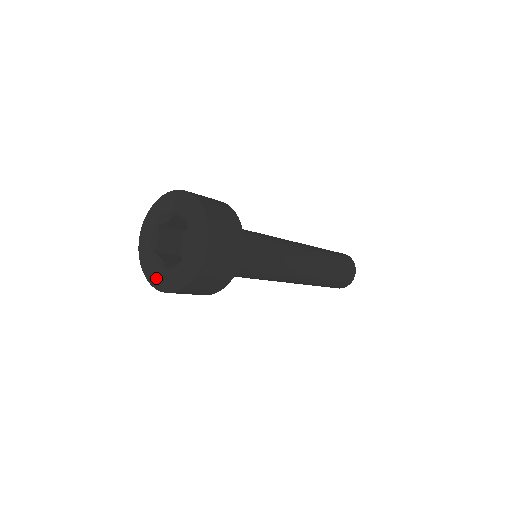
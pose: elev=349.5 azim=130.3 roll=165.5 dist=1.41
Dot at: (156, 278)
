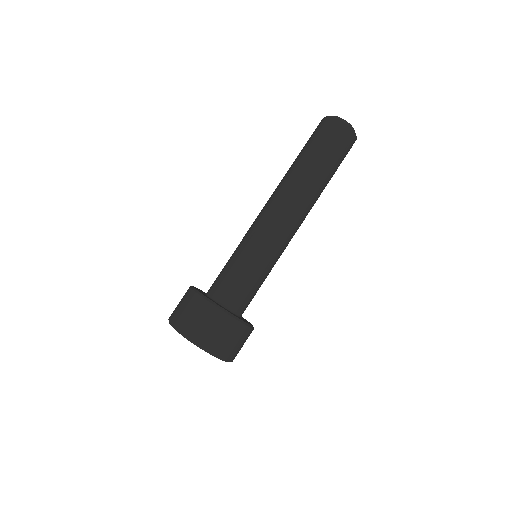
Dot at: occluded
